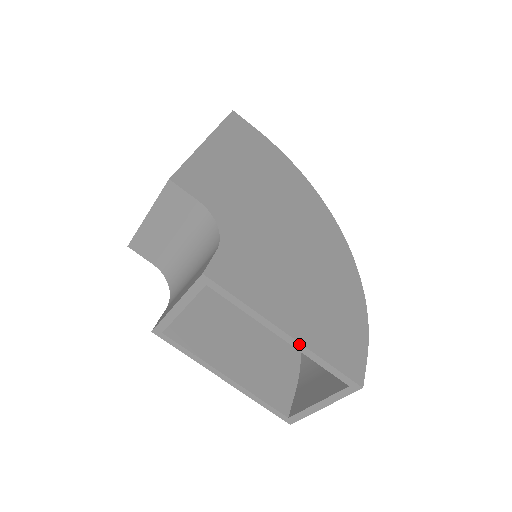
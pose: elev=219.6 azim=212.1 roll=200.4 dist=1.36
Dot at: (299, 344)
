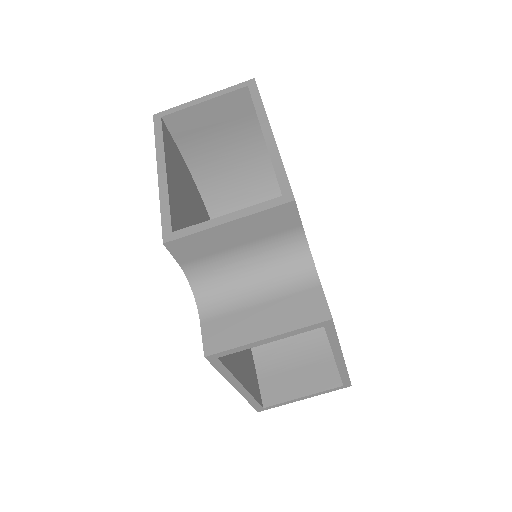
Dot at: (344, 364)
